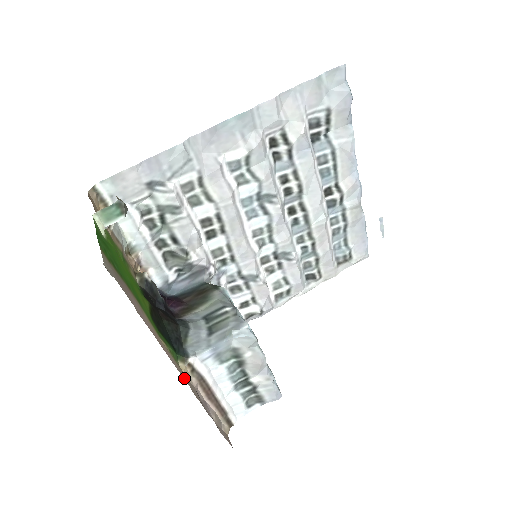
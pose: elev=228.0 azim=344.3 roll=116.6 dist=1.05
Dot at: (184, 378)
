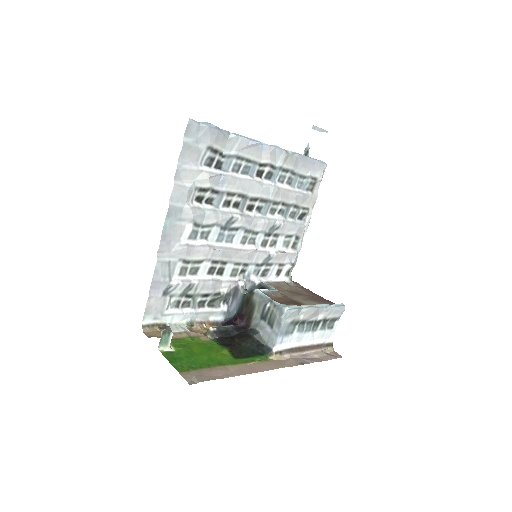
Dot at: (278, 368)
